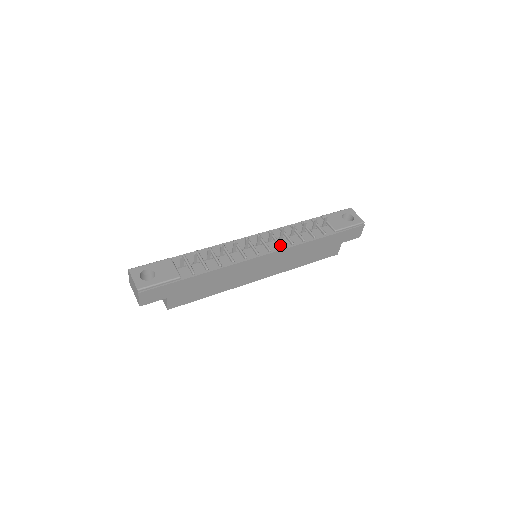
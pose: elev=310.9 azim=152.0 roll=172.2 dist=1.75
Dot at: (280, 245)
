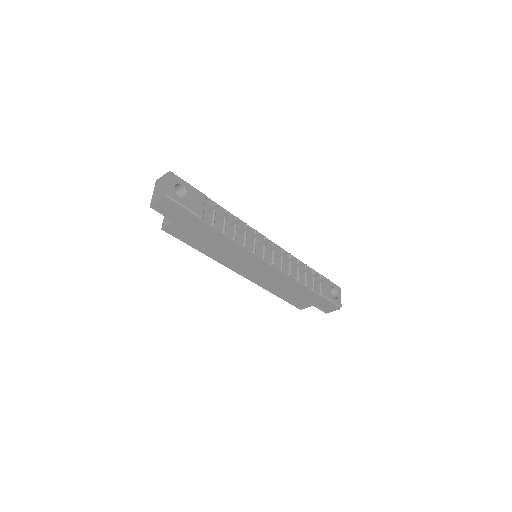
Dot at: (282, 267)
